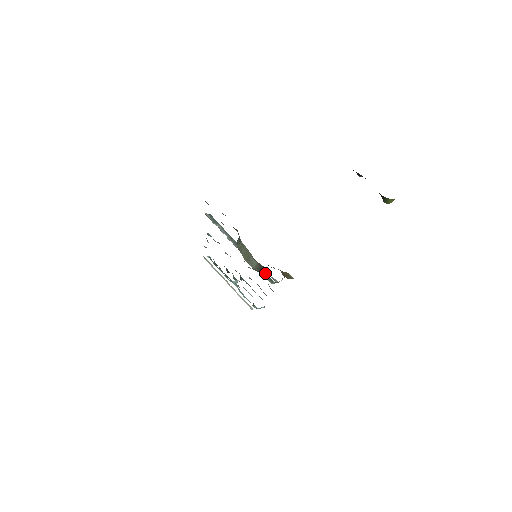
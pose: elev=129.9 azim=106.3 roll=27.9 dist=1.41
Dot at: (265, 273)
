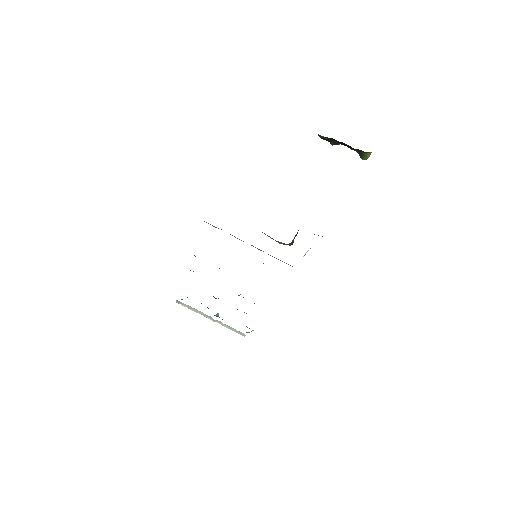
Dot at: (280, 260)
